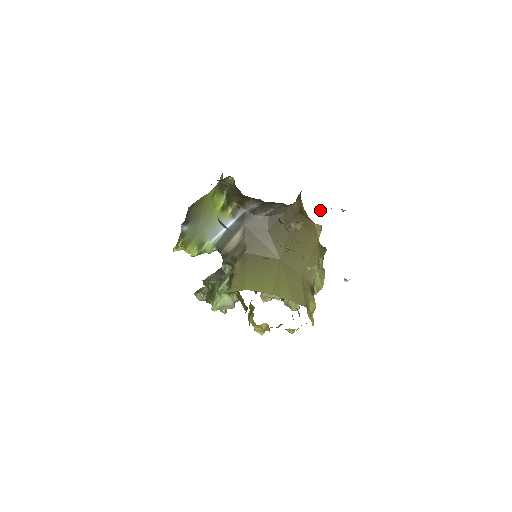
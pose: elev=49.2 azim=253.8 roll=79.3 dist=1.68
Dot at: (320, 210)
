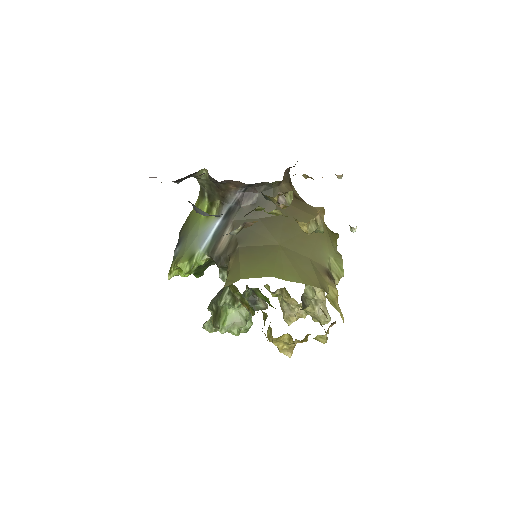
Dot at: (308, 176)
